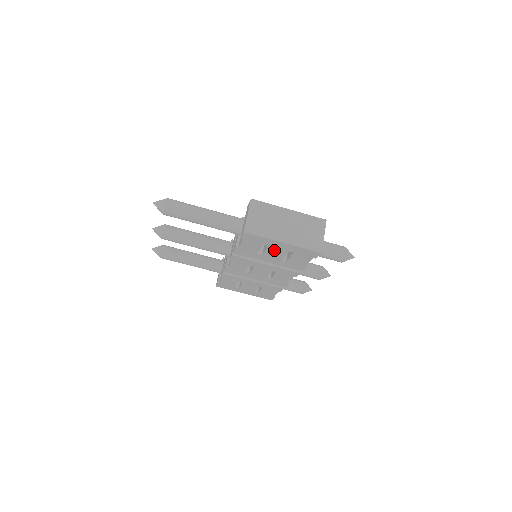
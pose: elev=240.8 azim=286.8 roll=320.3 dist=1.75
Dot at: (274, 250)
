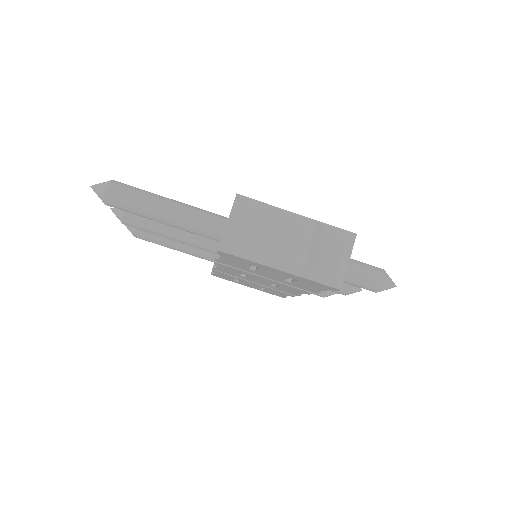
Dot at: (270, 272)
